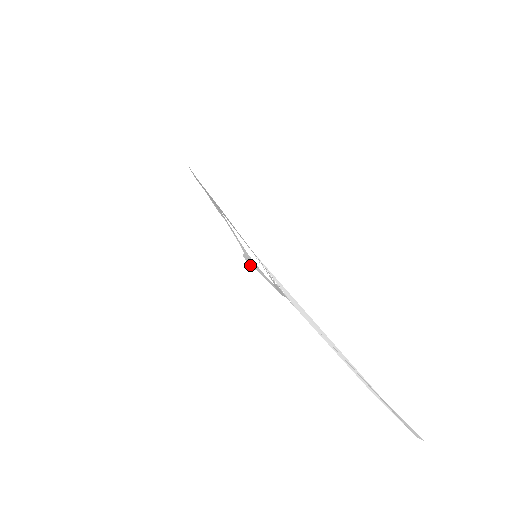
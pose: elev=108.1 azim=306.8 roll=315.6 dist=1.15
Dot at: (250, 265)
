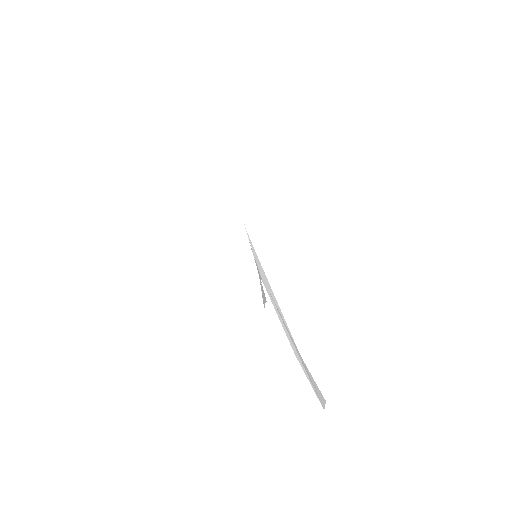
Dot at: (264, 307)
